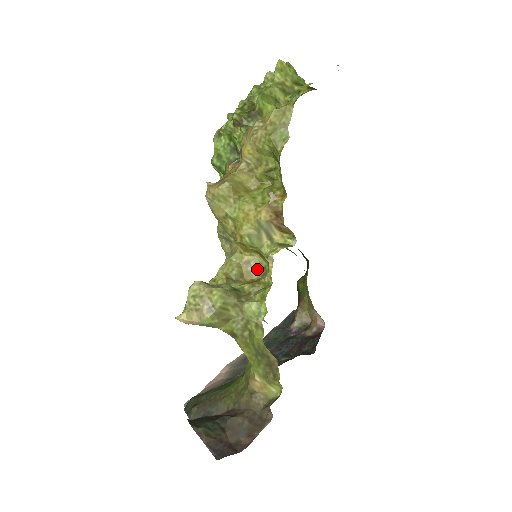
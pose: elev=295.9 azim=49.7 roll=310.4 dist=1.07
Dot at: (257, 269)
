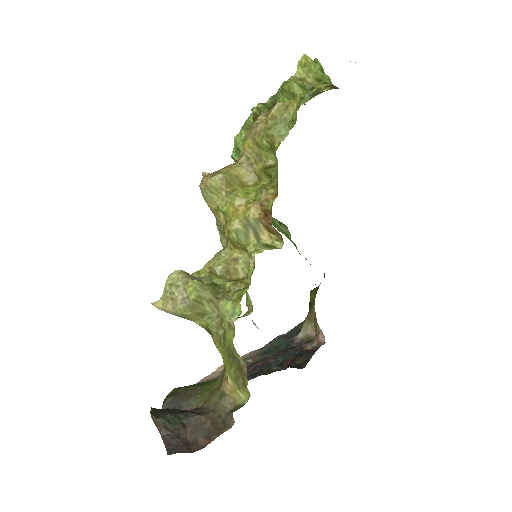
Dot at: (244, 268)
